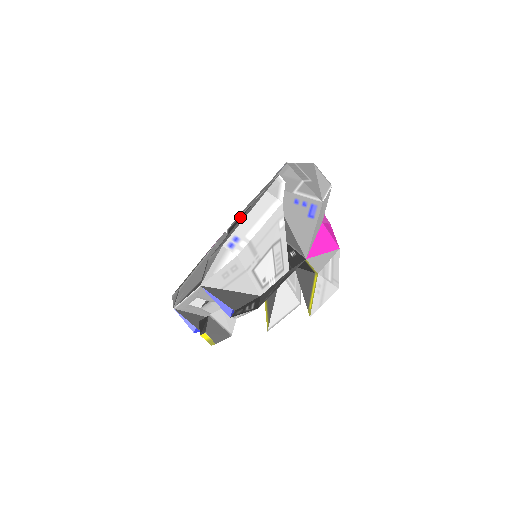
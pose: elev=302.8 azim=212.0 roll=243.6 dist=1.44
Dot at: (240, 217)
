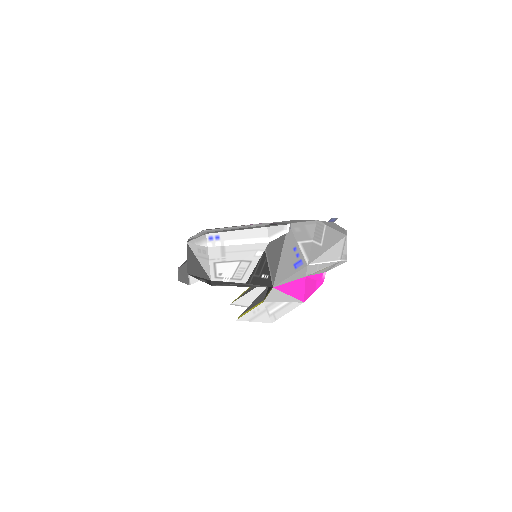
Dot at: (275, 224)
